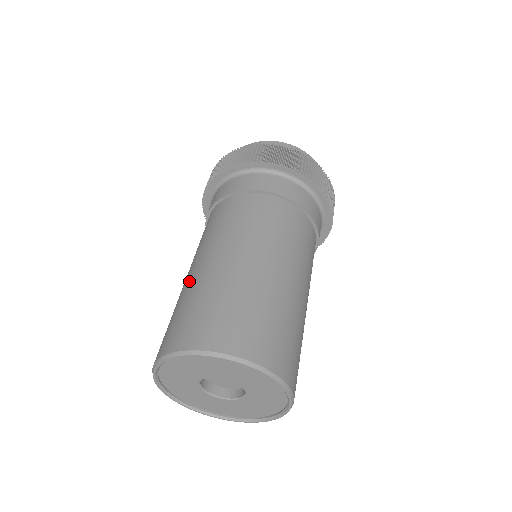
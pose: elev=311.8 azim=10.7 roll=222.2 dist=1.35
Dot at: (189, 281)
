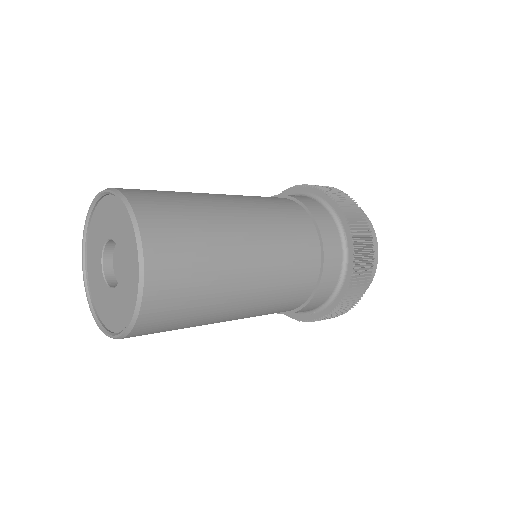
Dot at: occluded
